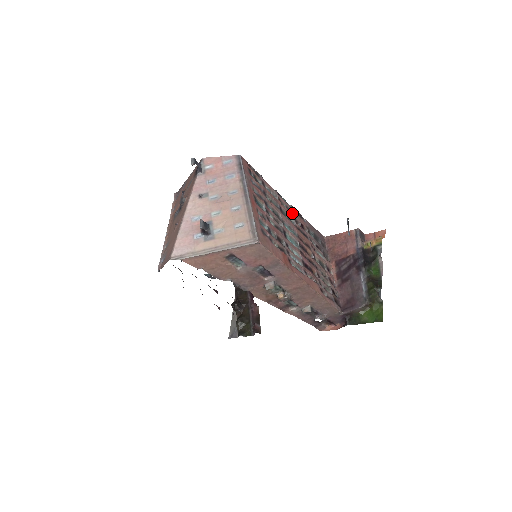
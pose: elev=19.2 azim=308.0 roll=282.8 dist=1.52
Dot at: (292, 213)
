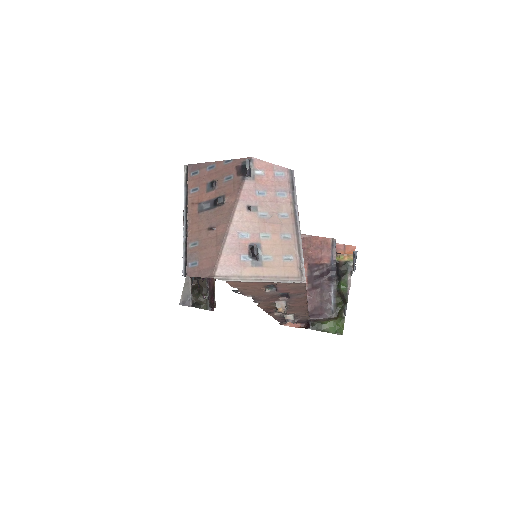
Dot at: occluded
